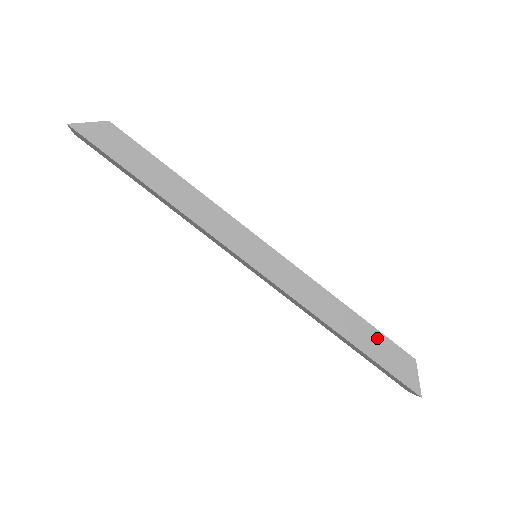
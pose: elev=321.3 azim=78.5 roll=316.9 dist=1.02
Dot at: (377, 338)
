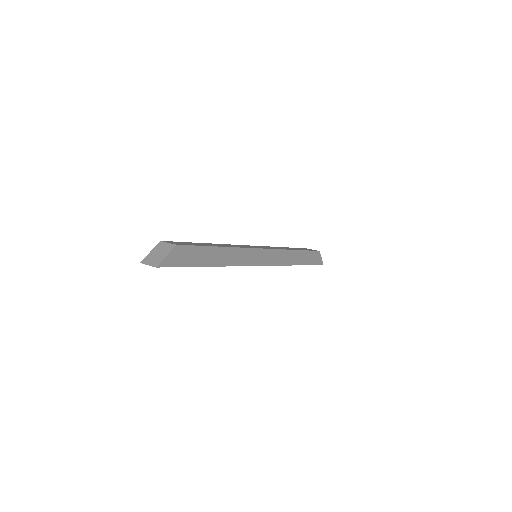
Dot at: (308, 254)
